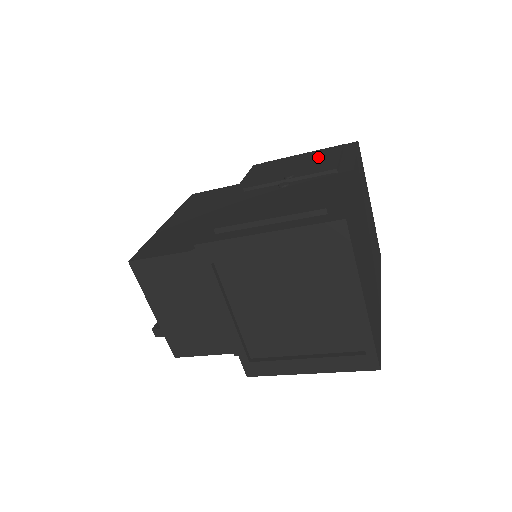
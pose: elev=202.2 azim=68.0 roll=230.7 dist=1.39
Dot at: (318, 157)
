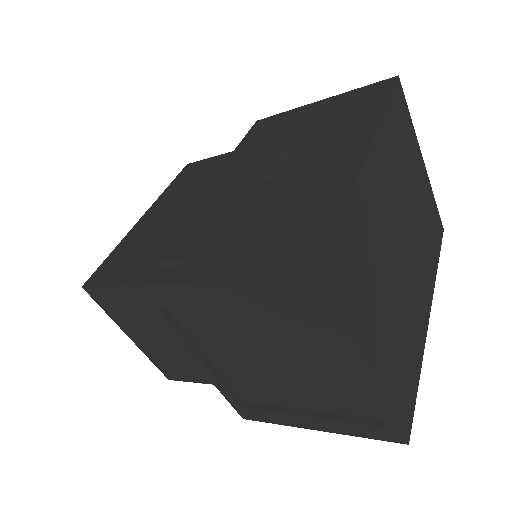
Dot at: (330, 113)
